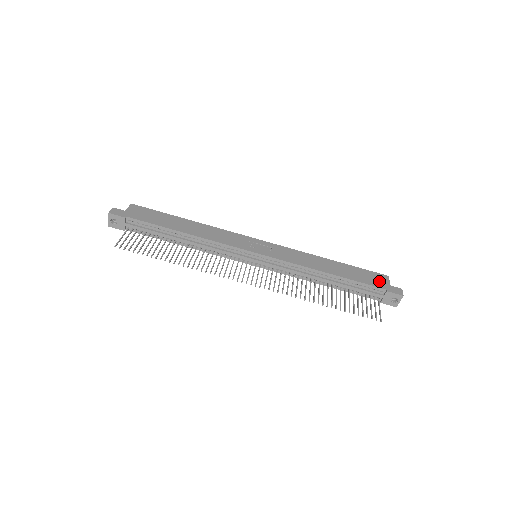
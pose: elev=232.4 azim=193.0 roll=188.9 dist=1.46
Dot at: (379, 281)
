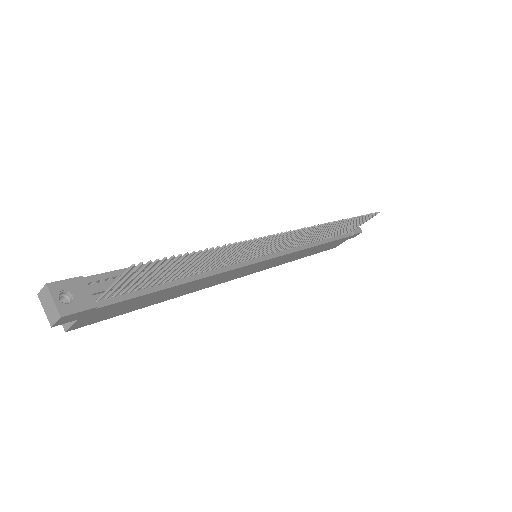
Dot at: occluded
